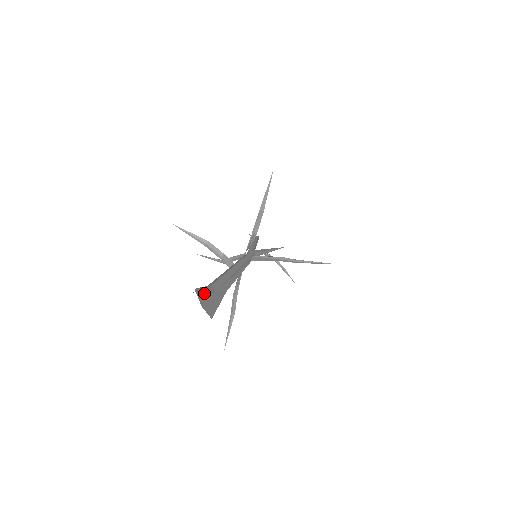
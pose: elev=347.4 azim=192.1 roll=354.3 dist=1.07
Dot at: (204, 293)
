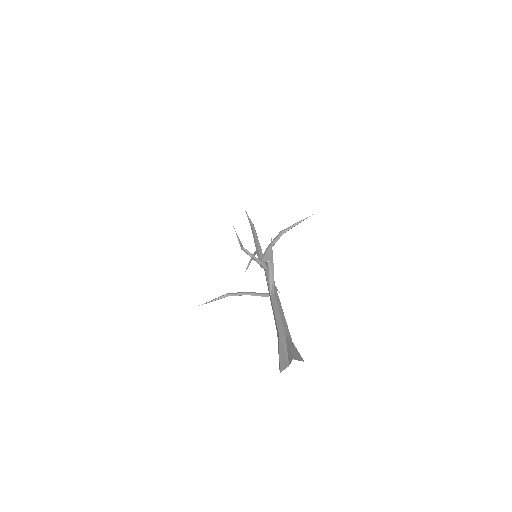
Dot at: (297, 356)
